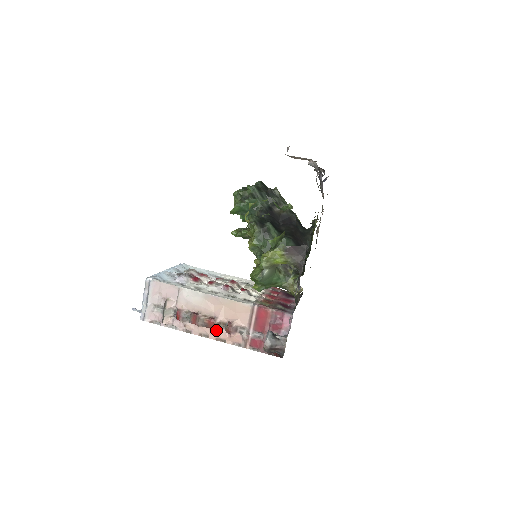
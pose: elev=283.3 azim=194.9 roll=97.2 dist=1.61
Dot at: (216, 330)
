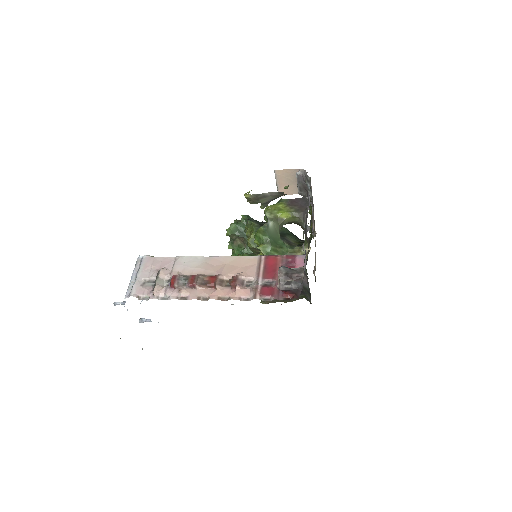
Dot at: (218, 287)
